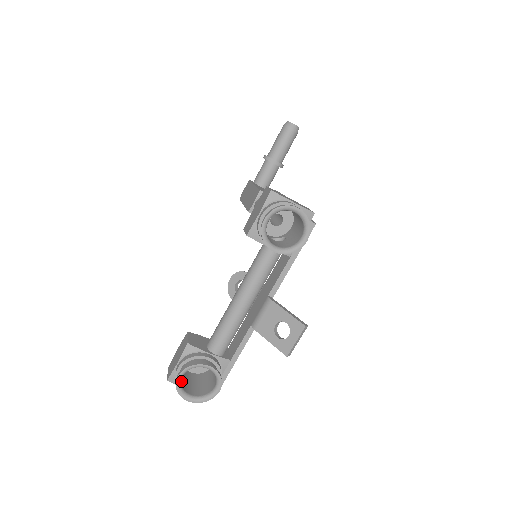
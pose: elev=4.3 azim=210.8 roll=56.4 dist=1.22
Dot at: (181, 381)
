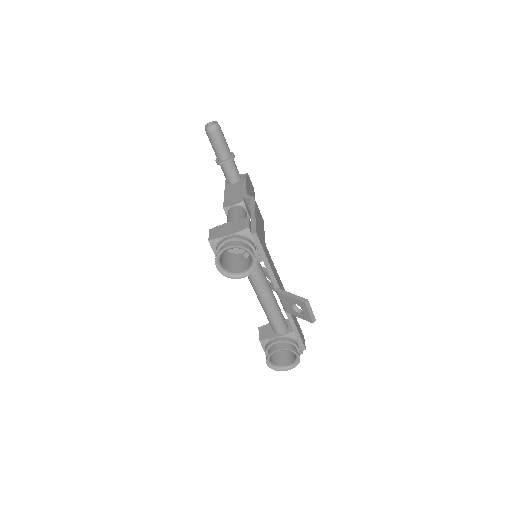
Dot at: (274, 362)
